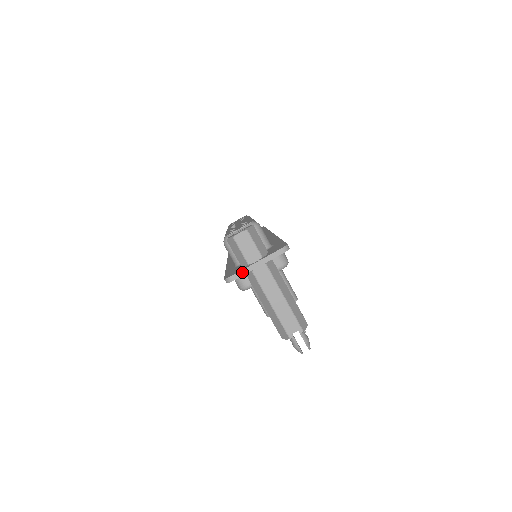
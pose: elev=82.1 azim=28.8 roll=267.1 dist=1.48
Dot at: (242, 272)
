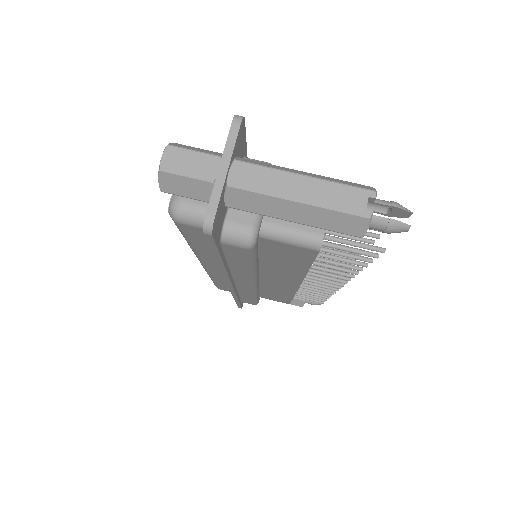
Dot at: (214, 196)
